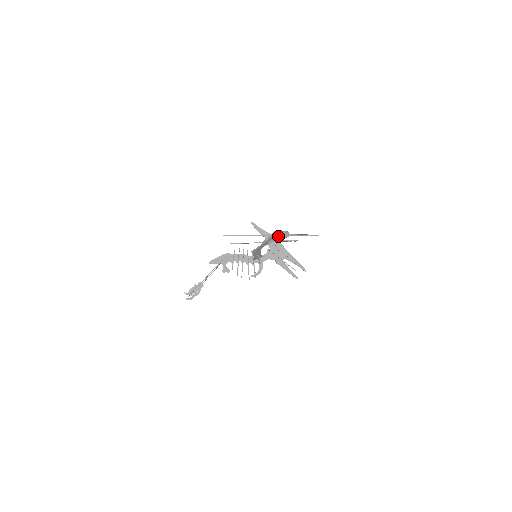
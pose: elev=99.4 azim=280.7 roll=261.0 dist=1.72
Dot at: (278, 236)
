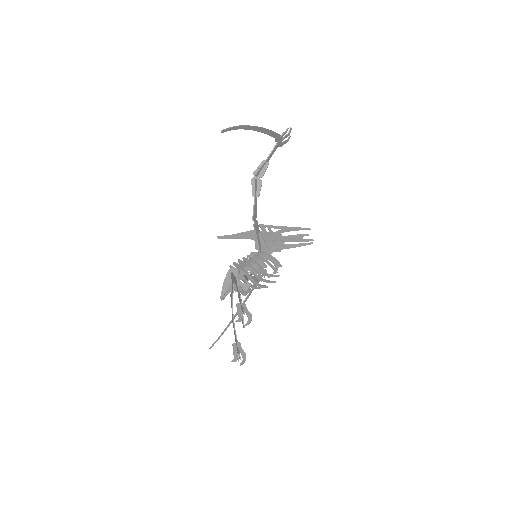
Dot at: (259, 176)
